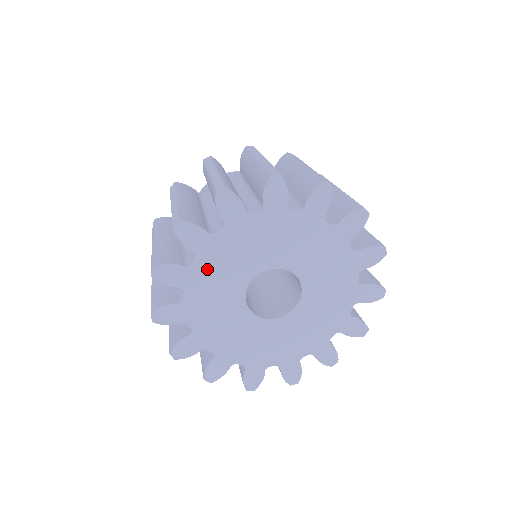
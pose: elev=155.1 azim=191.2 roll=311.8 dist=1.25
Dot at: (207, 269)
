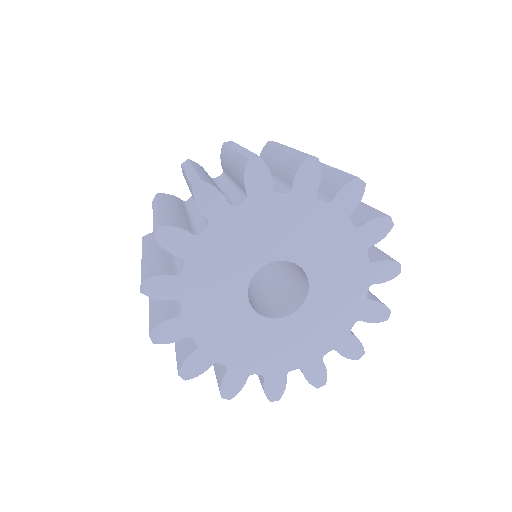
Dot at: (198, 307)
